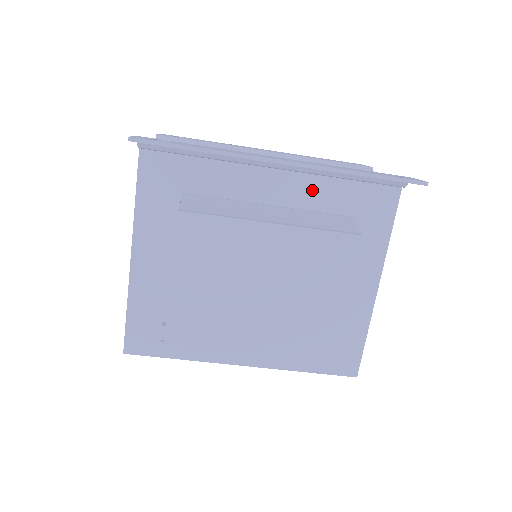
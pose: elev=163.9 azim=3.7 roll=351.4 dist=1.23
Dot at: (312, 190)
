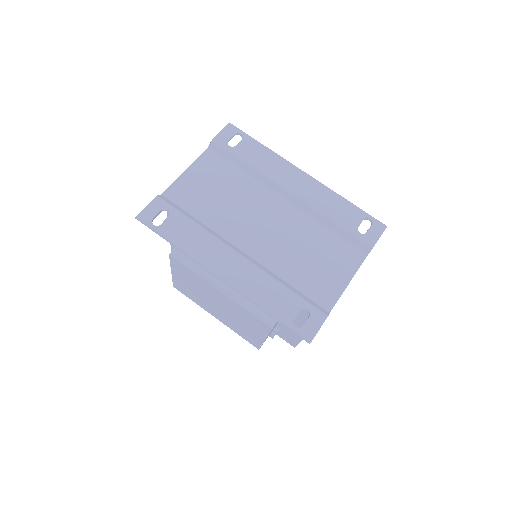
Dot at: occluded
